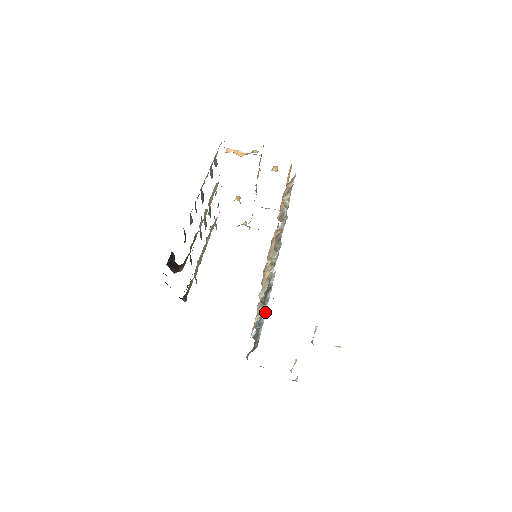
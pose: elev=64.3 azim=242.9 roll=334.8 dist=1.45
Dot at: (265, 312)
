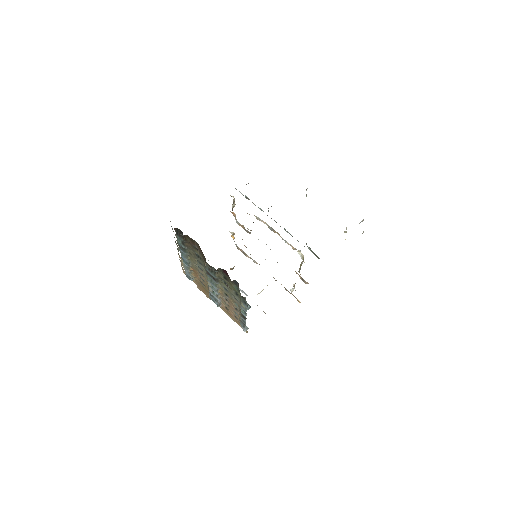
Dot at: occluded
